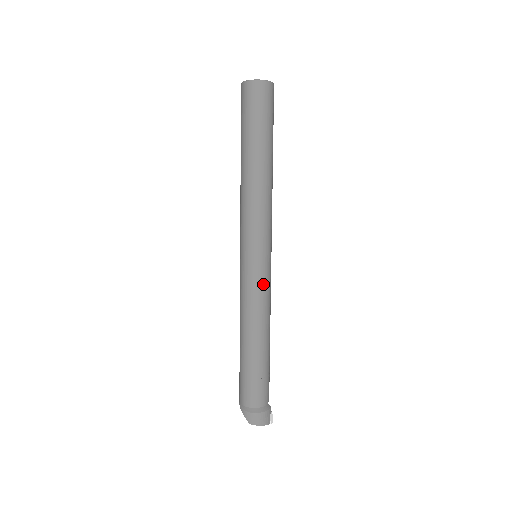
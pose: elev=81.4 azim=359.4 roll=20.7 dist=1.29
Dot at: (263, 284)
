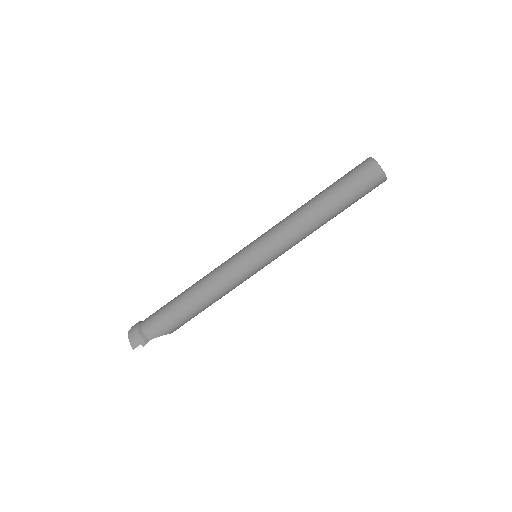
Dot at: (234, 268)
